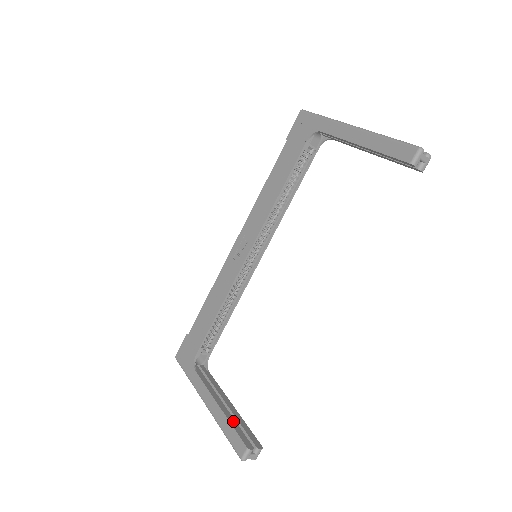
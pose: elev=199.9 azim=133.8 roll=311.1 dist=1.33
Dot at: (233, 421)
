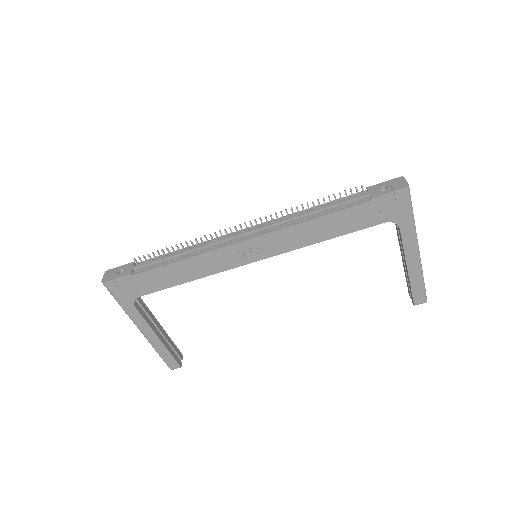
Dot at: (169, 348)
